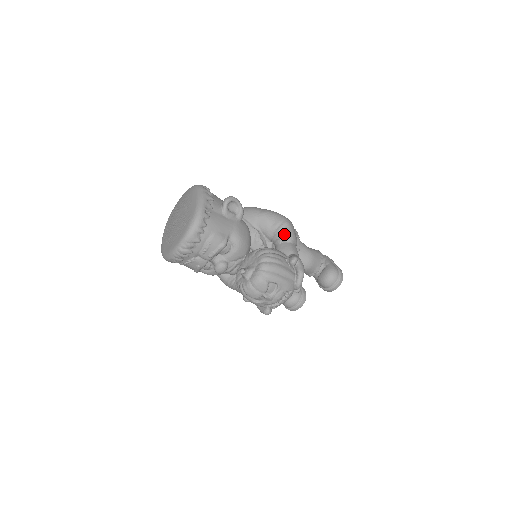
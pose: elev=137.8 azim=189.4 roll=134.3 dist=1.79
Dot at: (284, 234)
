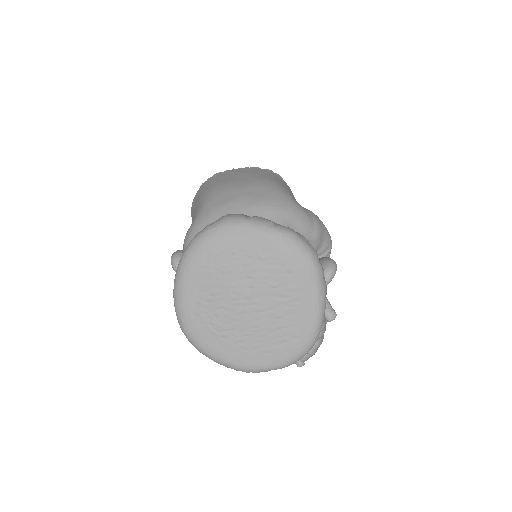
Dot at: occluded
